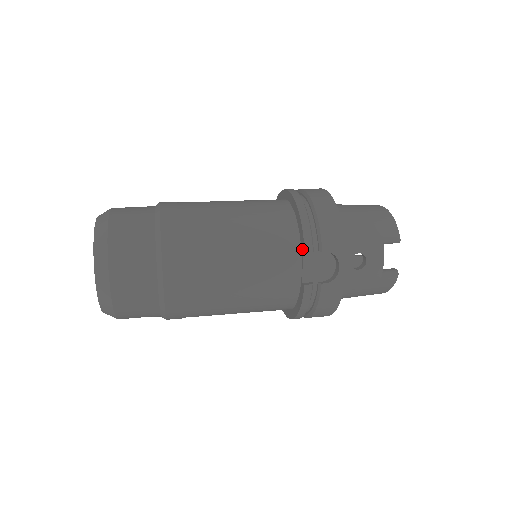
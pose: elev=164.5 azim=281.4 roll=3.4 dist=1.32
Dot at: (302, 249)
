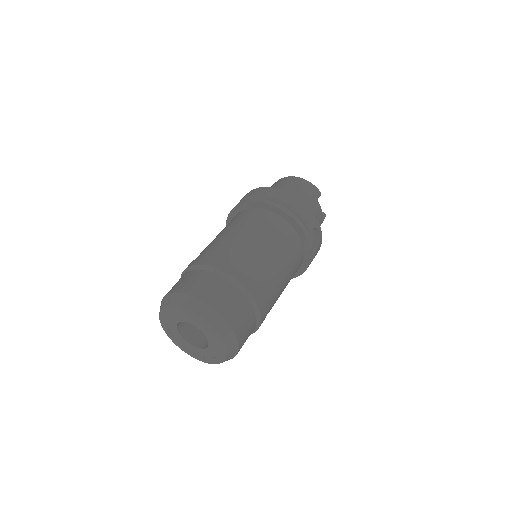
Dot at: (301, 236)
